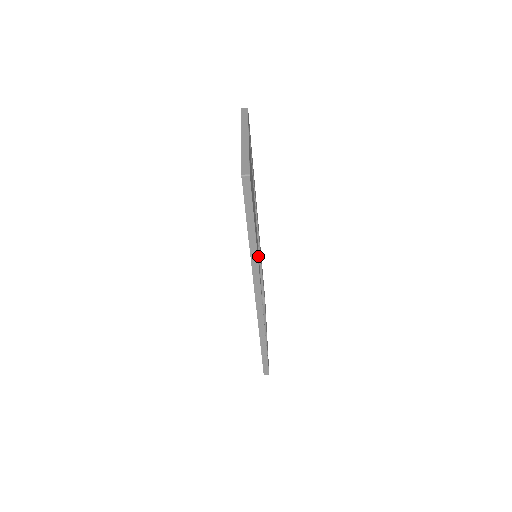
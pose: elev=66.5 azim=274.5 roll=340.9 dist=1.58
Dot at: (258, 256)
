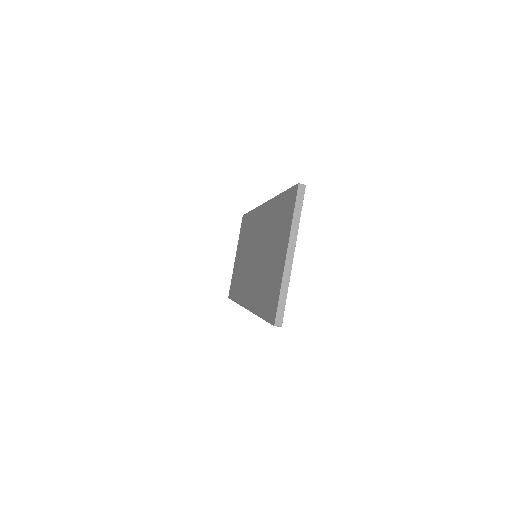
Dot at: occluded
